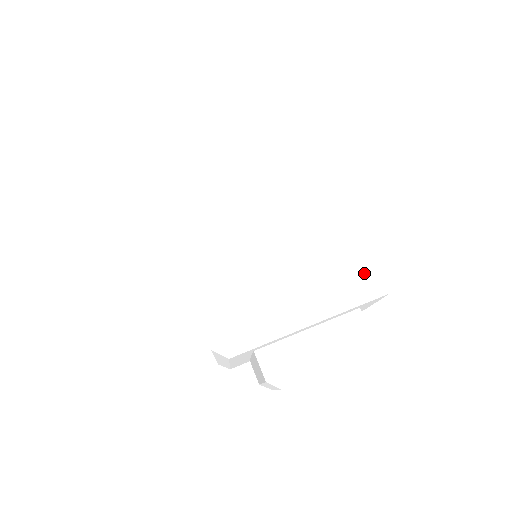
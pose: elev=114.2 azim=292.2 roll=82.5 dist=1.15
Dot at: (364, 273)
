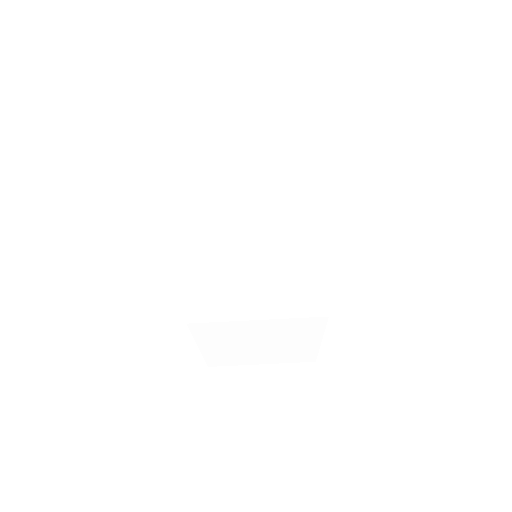
Dot at: (298, 361)
